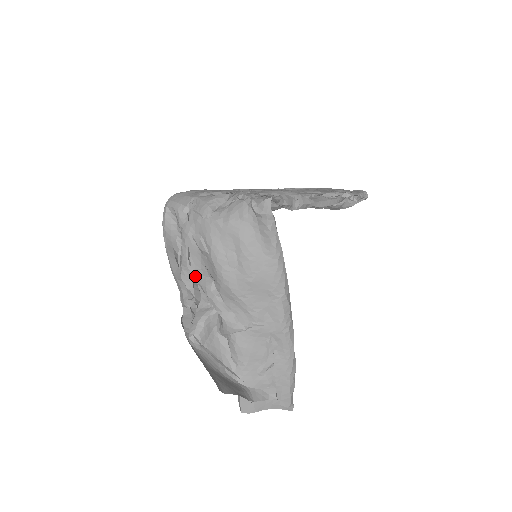
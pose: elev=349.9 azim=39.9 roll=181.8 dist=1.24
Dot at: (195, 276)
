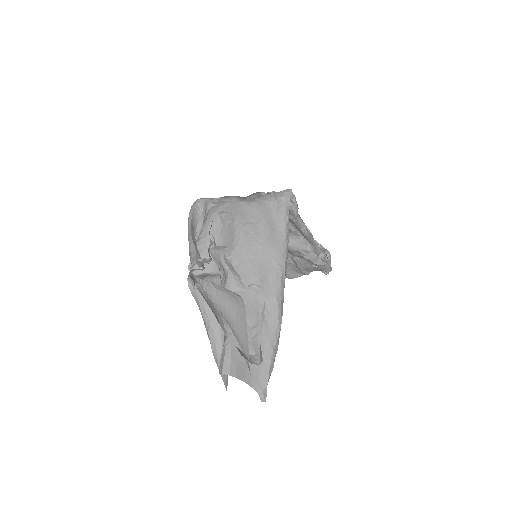
Dot at: (212, 242)
